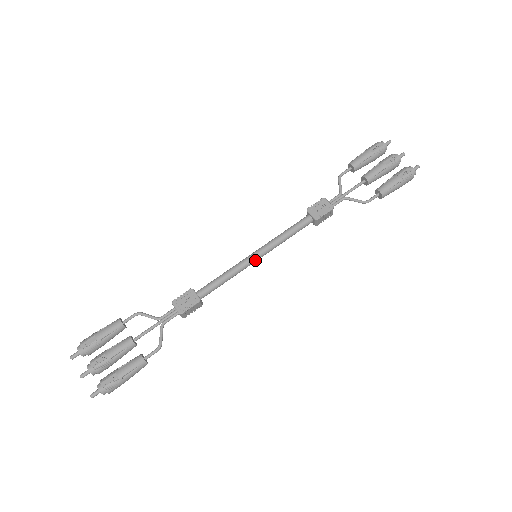
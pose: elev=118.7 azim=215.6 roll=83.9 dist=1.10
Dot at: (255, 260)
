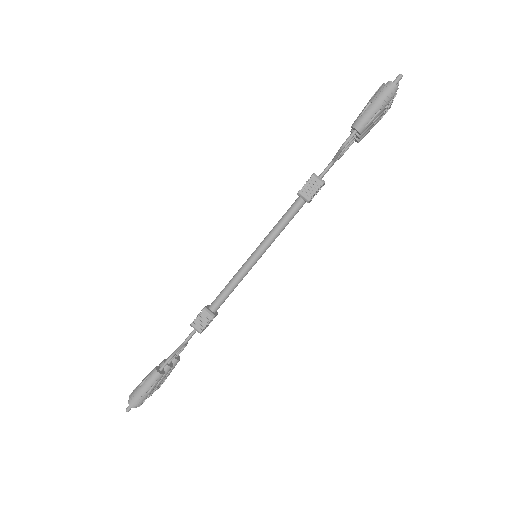
Dot at: (252, 258)
